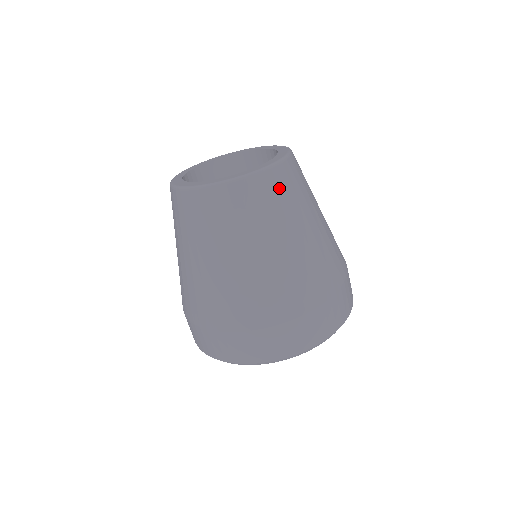
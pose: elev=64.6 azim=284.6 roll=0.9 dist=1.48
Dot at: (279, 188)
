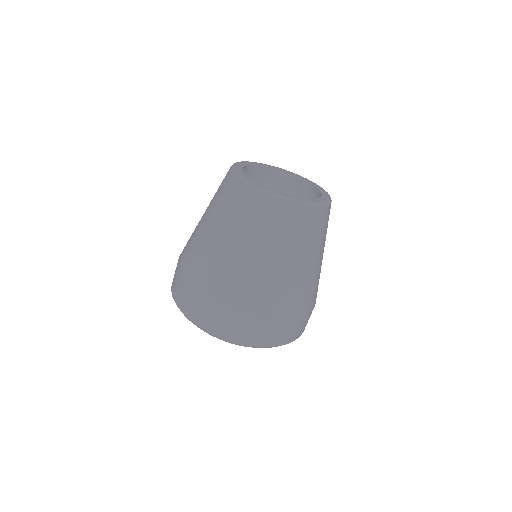
Dot at: (297, 221)
